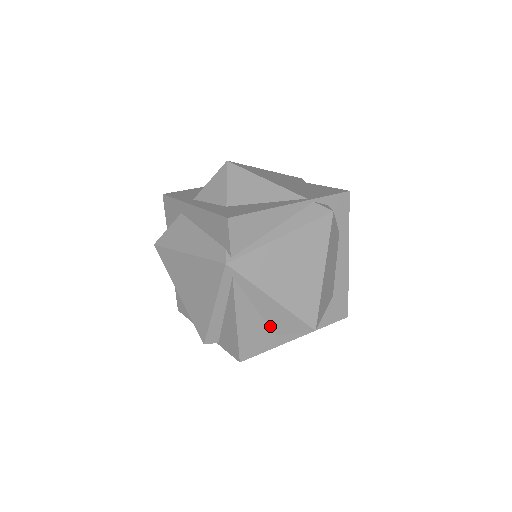
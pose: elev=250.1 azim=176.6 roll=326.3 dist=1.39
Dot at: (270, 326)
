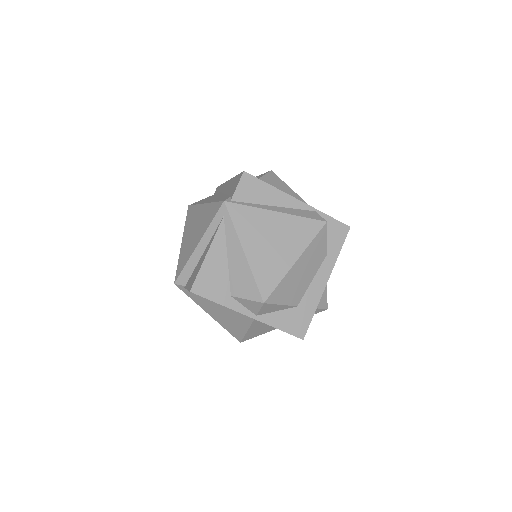
Dot at: (231, 282)
